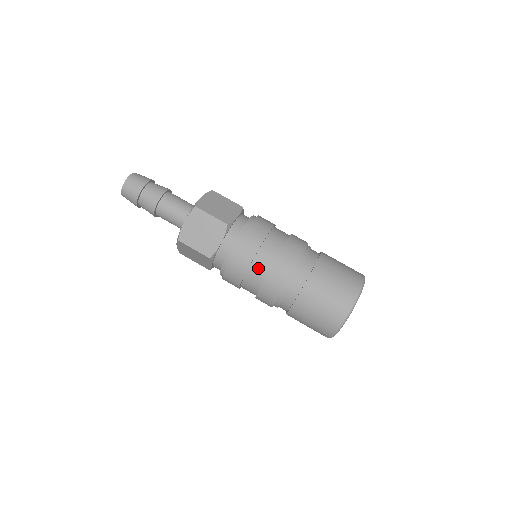
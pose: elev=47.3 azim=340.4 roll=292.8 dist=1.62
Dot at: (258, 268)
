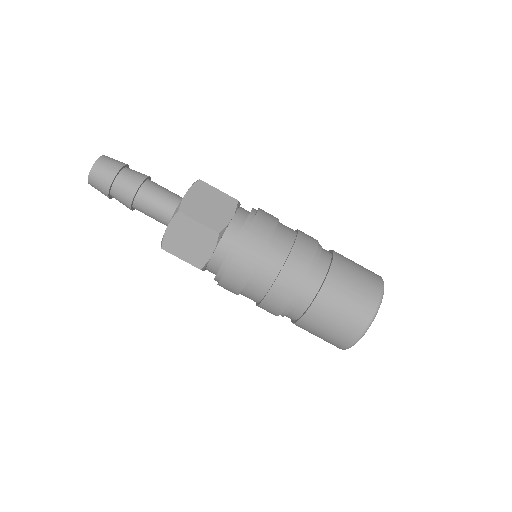
Dot at: (279, 245)
